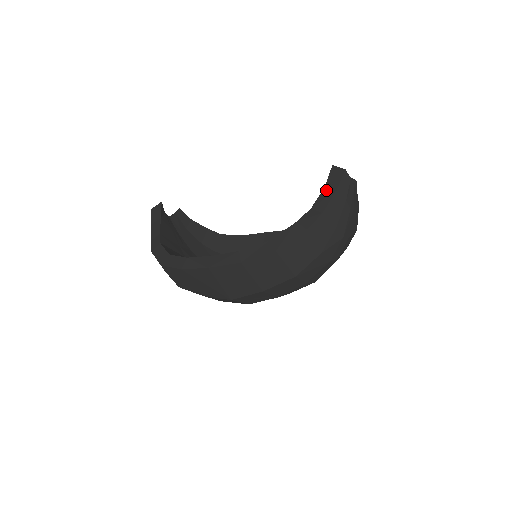
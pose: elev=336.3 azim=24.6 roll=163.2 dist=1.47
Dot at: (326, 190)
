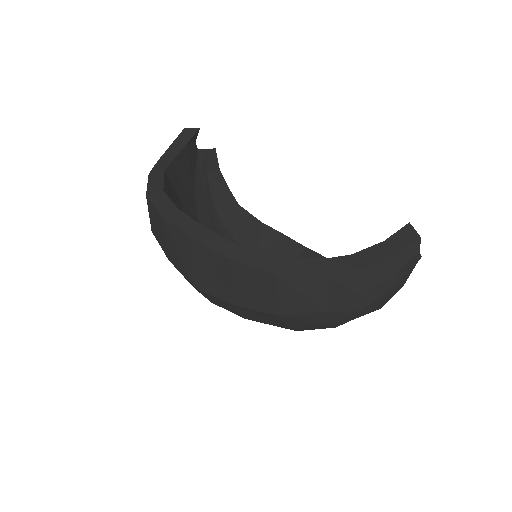
Dot at: (383, 246)
